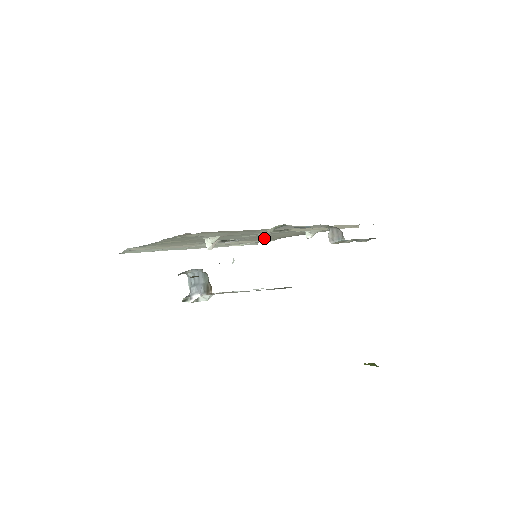
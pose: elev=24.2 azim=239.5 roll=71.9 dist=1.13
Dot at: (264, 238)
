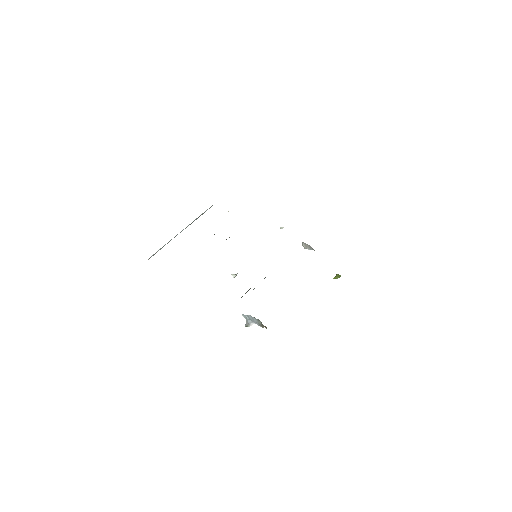
Dot at: occluded
